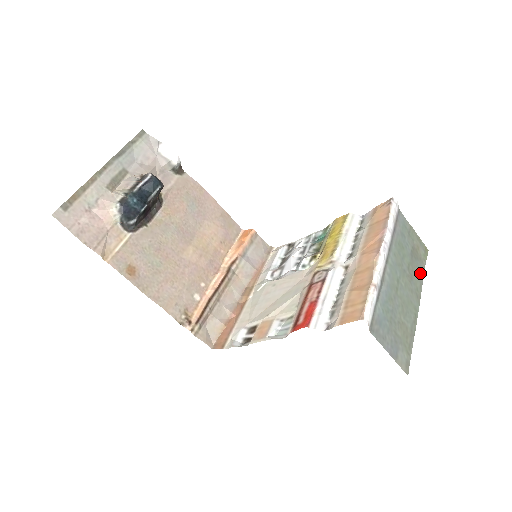
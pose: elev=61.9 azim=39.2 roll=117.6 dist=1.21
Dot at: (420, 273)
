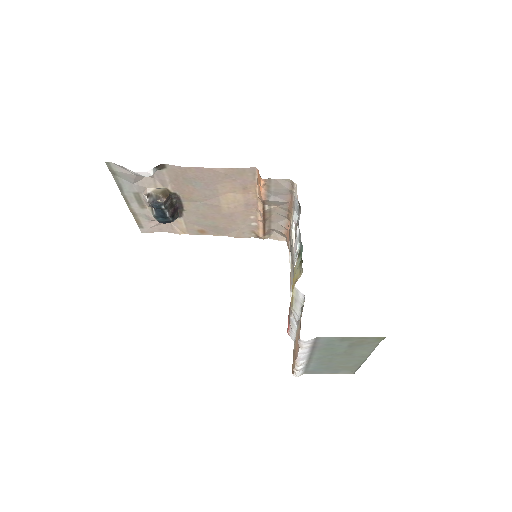
Dot at: (369, 348)
